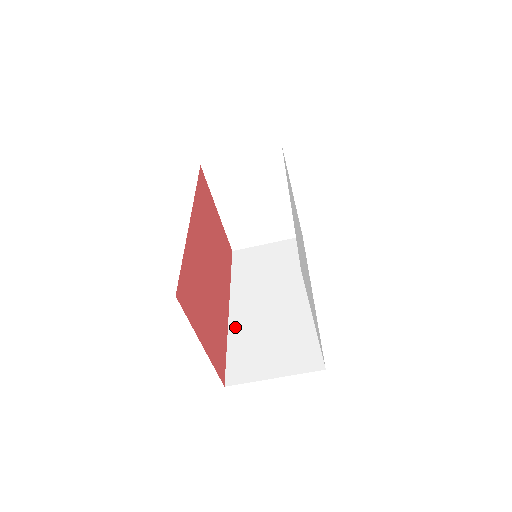
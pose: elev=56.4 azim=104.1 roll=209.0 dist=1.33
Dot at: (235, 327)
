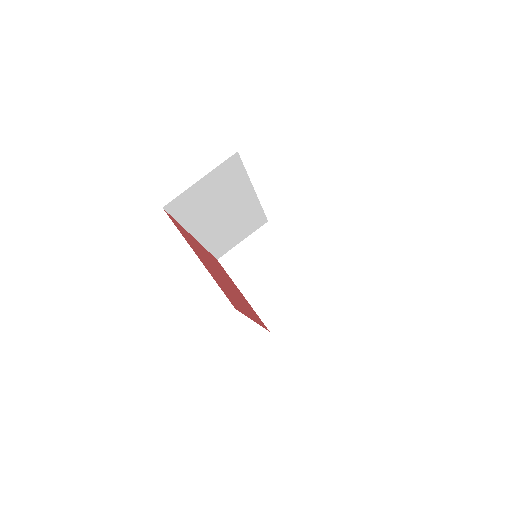
Dot at: occluded
